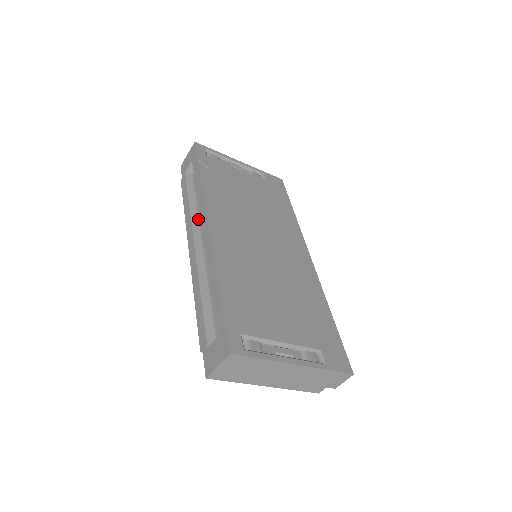
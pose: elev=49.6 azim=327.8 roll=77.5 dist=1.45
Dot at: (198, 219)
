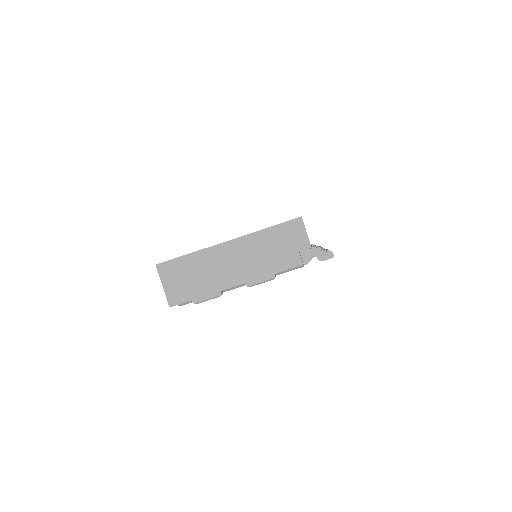
Dot at: occluded
